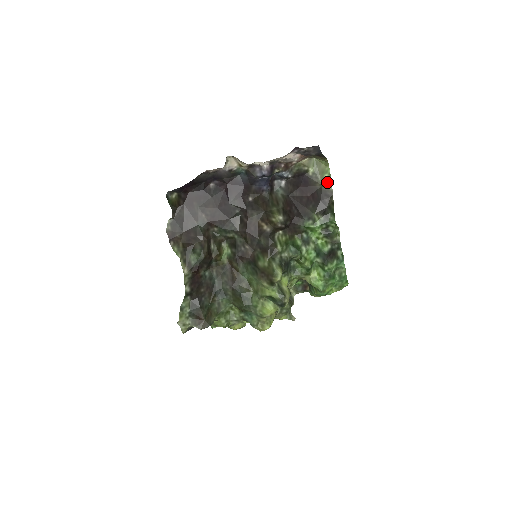
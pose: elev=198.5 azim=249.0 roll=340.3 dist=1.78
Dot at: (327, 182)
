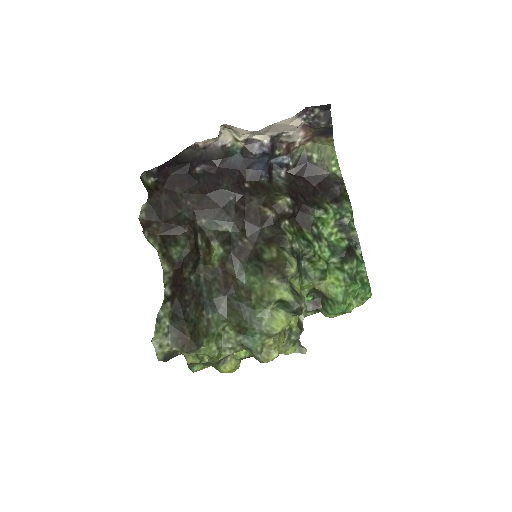
Dot at: (335, 170)
